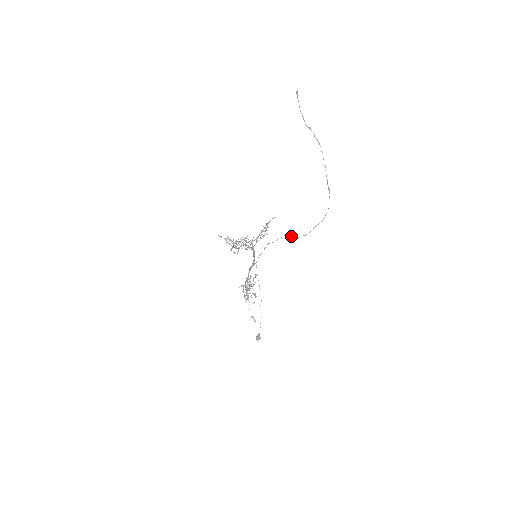
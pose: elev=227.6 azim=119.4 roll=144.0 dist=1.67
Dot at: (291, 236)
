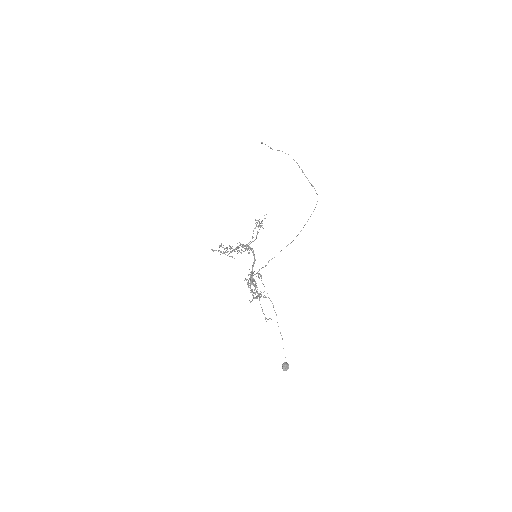
Dot at: occluded
